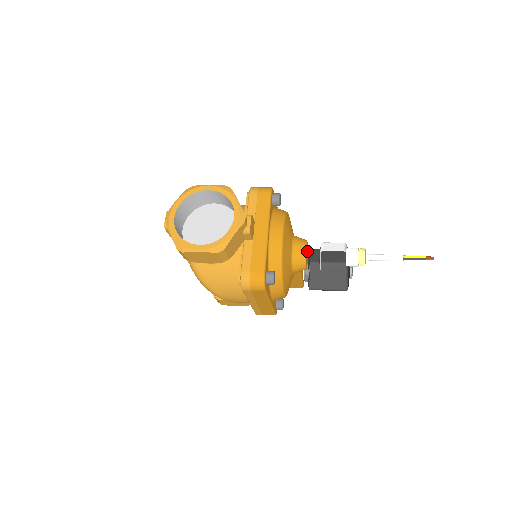
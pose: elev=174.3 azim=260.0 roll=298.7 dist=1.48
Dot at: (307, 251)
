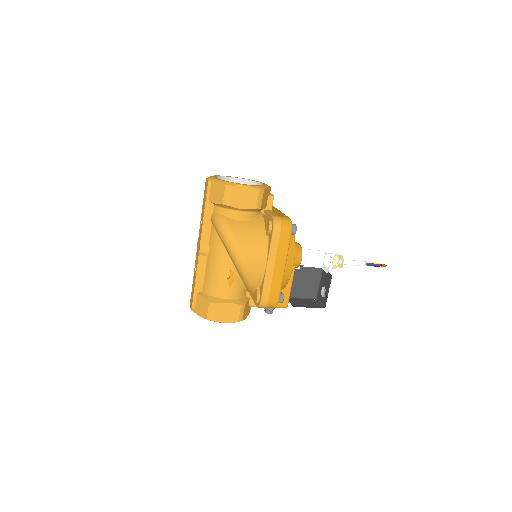
Dot at: occluded
